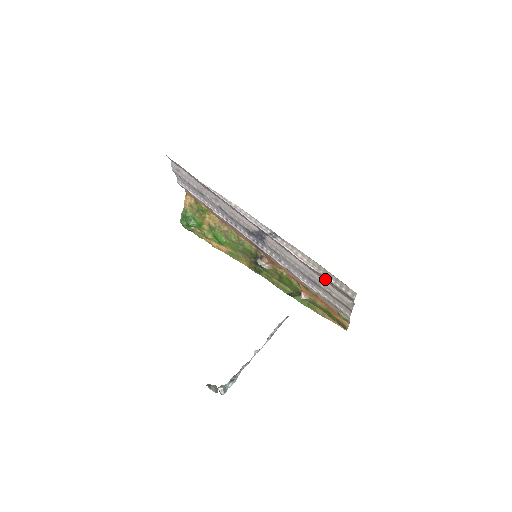
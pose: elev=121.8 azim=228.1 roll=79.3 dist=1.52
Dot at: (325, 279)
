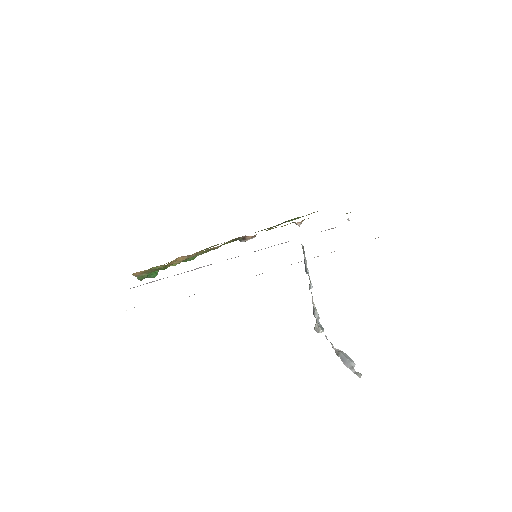
Dot at: occluded
